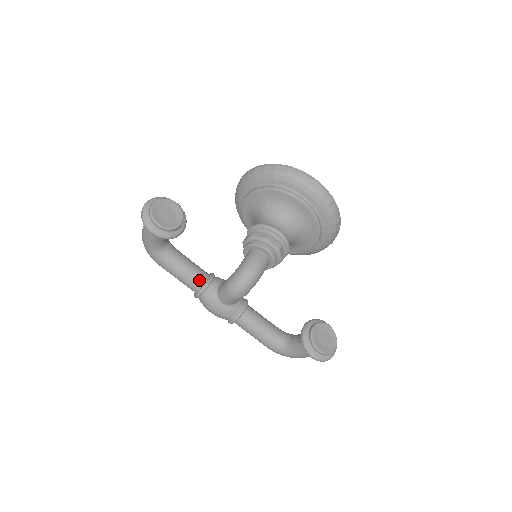
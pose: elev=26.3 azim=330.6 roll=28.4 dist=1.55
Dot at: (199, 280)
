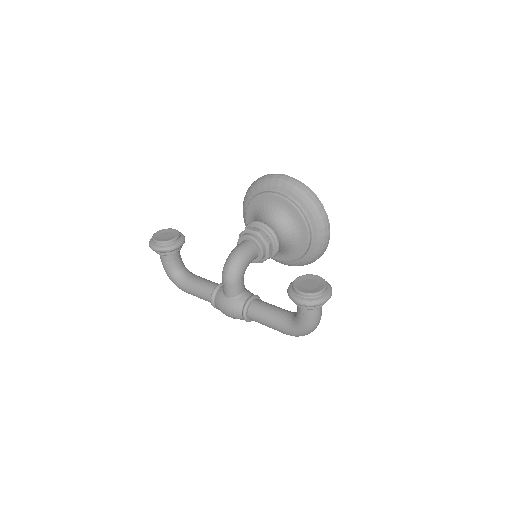
Dot at: (210, 288)
